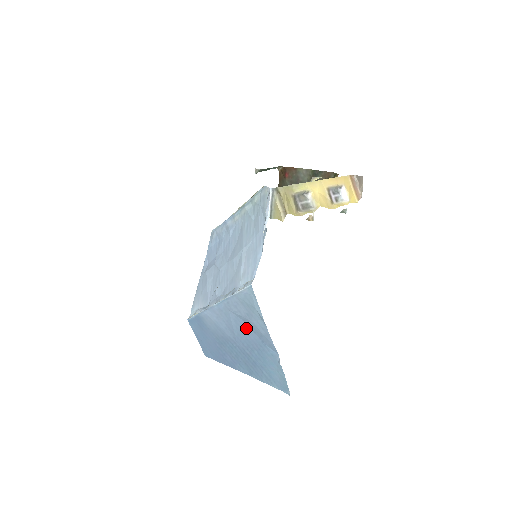
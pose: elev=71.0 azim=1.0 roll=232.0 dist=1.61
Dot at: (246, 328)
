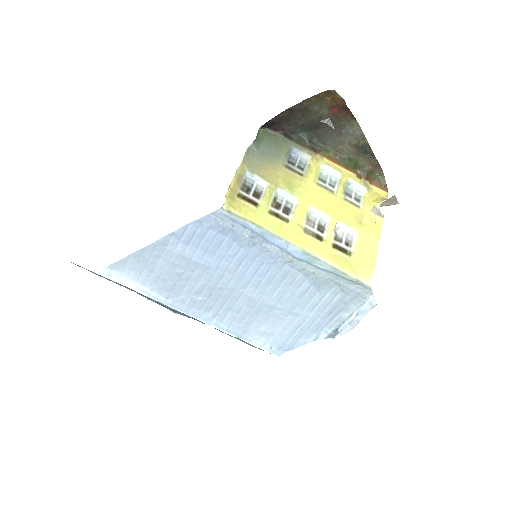
Dot at: occluded
